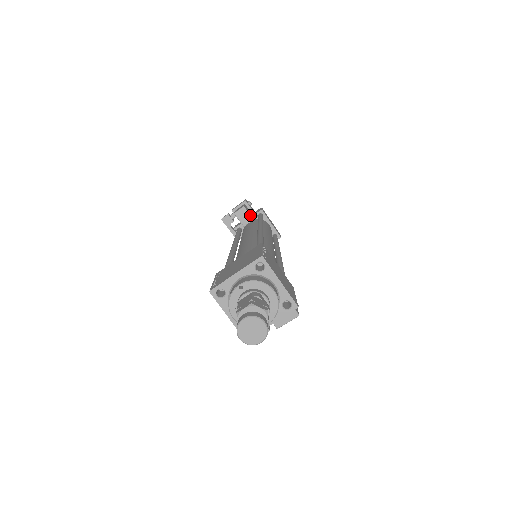
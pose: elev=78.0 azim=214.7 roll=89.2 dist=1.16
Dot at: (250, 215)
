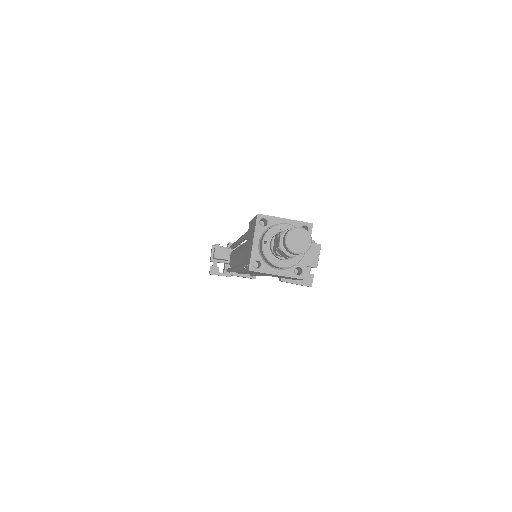
Dot at: (225, 248)
